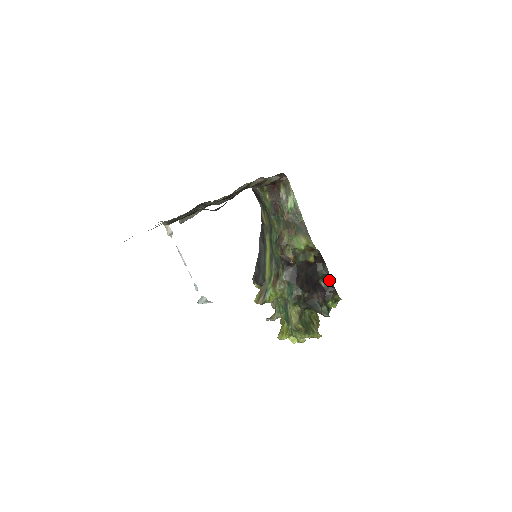
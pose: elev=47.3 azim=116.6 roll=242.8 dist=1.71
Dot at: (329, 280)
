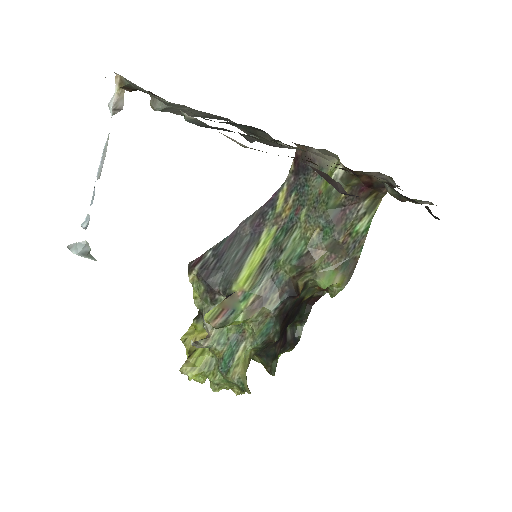
Dot at: (298, 328)
